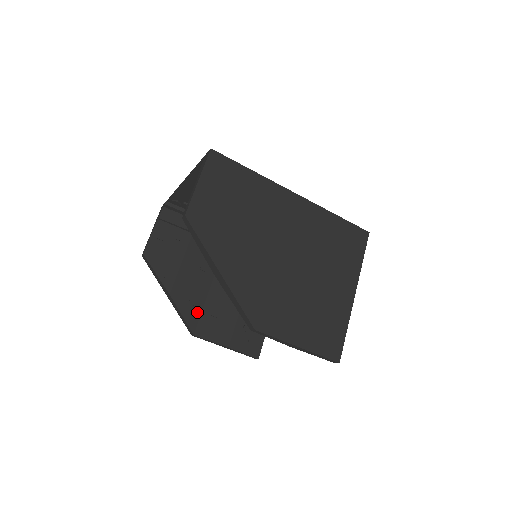
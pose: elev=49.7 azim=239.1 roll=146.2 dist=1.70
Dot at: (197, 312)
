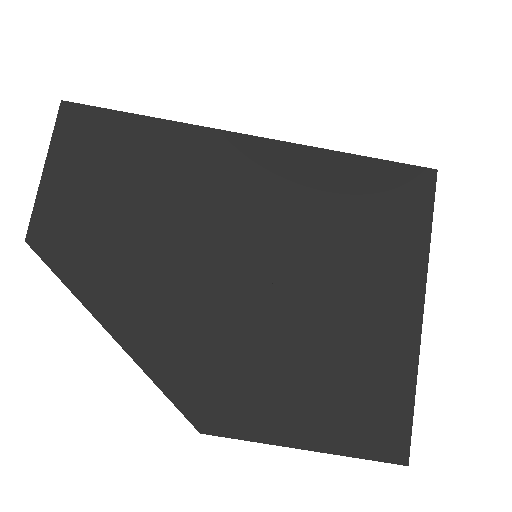
Dot at: occluded
